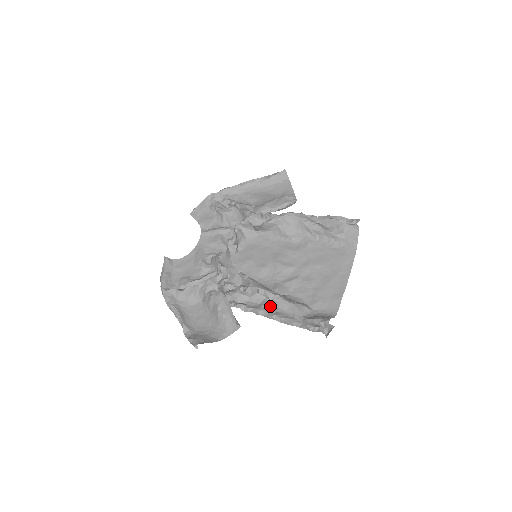
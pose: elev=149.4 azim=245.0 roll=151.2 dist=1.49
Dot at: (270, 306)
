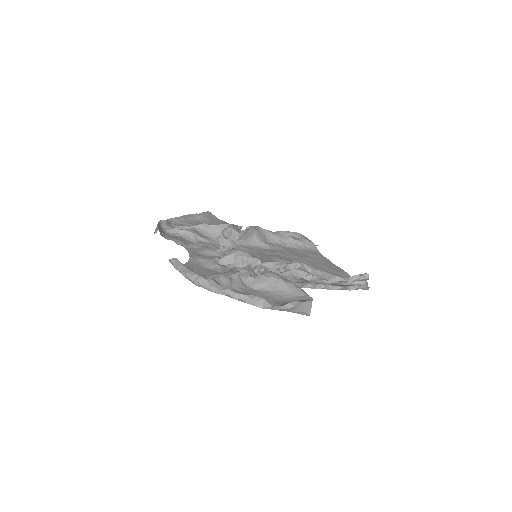
Dot at: (309, 281)
